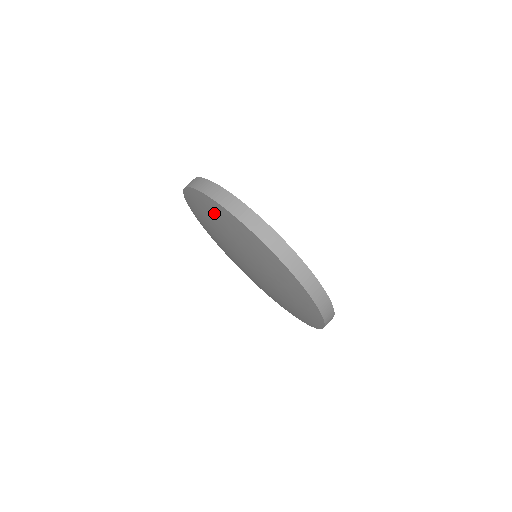
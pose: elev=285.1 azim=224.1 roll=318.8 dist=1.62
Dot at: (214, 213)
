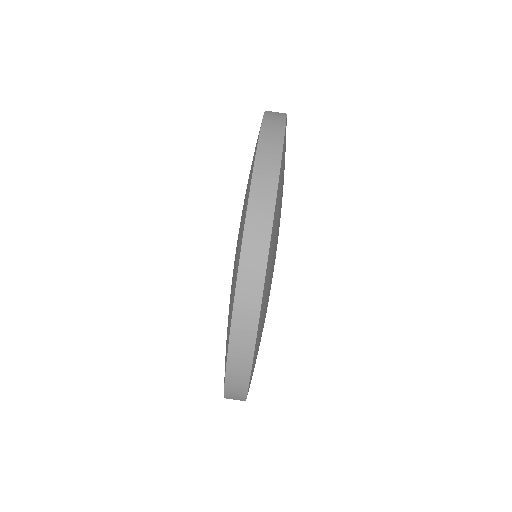
Dot at: occluded
